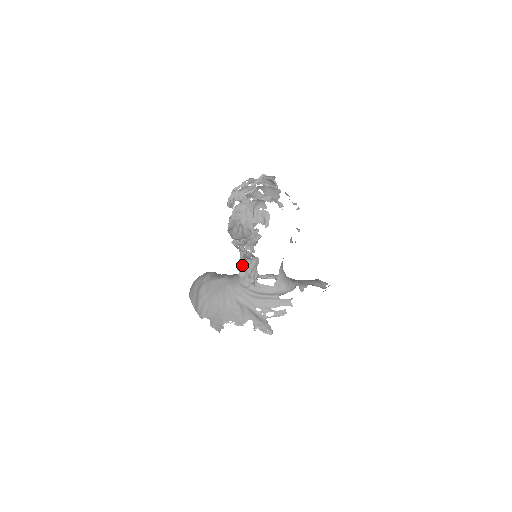
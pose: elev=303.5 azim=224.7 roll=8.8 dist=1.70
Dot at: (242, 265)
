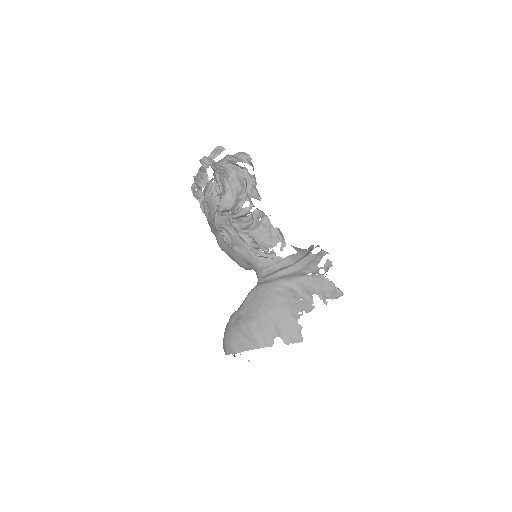
Dot at: (258, 242)
